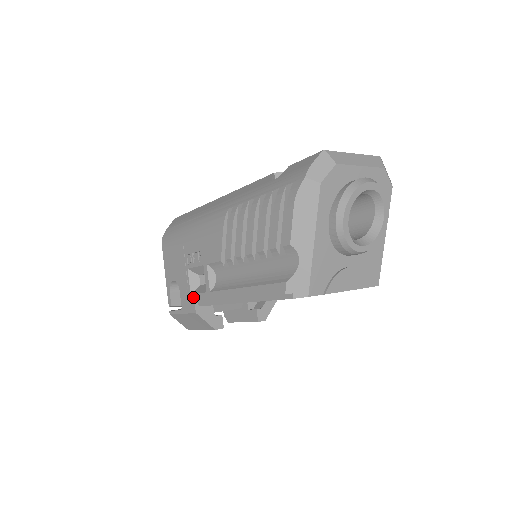
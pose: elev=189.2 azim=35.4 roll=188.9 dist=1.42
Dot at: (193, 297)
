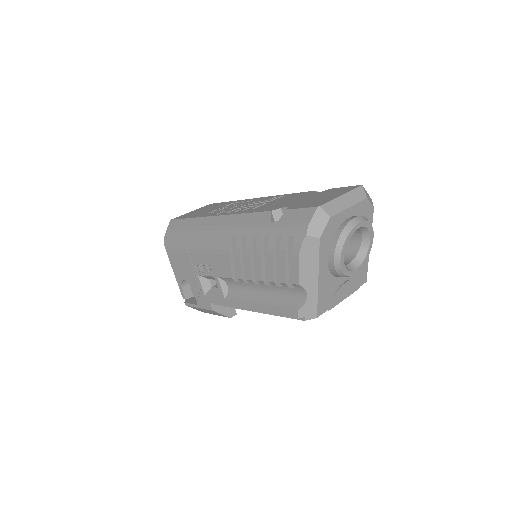
Dot at: (208, 298)
